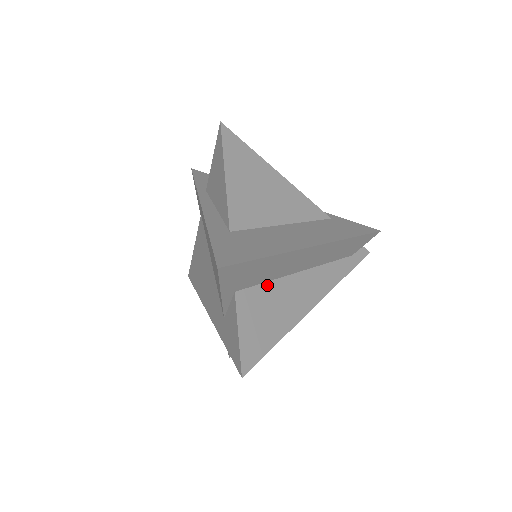
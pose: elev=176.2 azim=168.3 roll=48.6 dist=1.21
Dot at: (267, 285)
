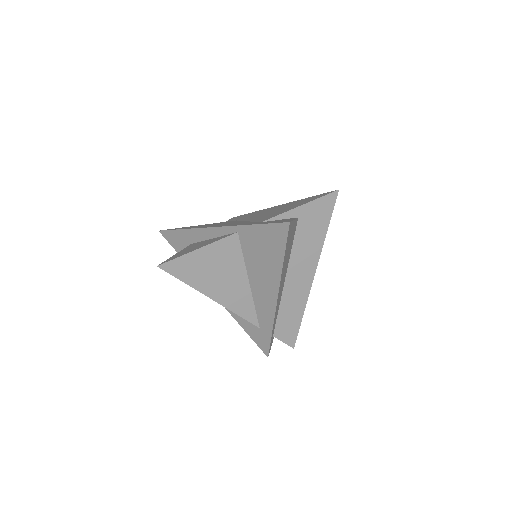
Dot at: (292, 247)
